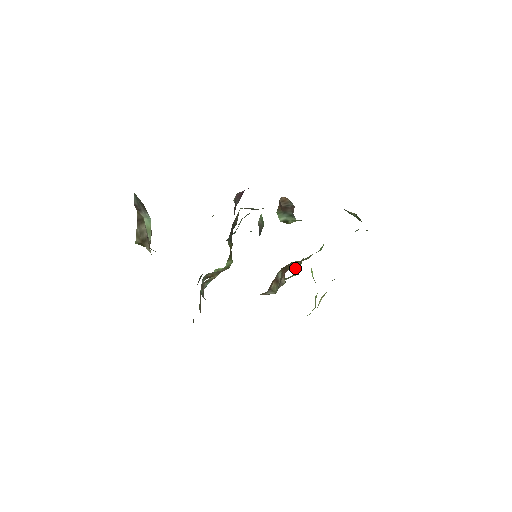
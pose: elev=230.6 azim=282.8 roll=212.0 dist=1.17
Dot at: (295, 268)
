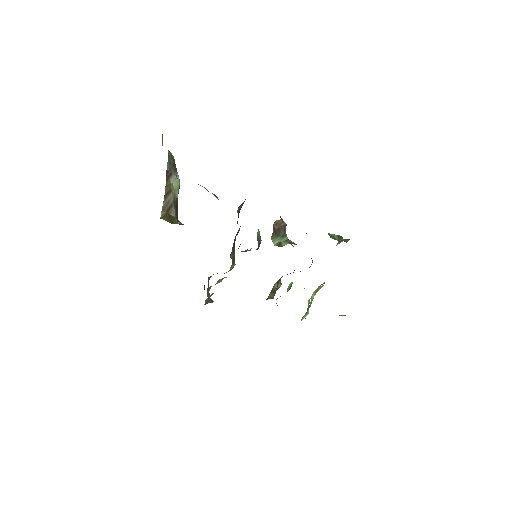
Dot at: (288, 286)
